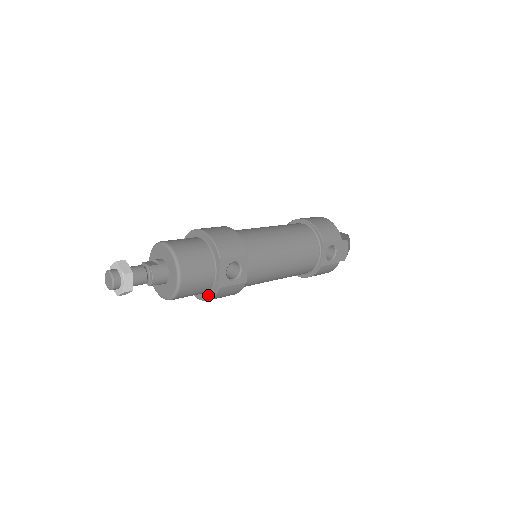
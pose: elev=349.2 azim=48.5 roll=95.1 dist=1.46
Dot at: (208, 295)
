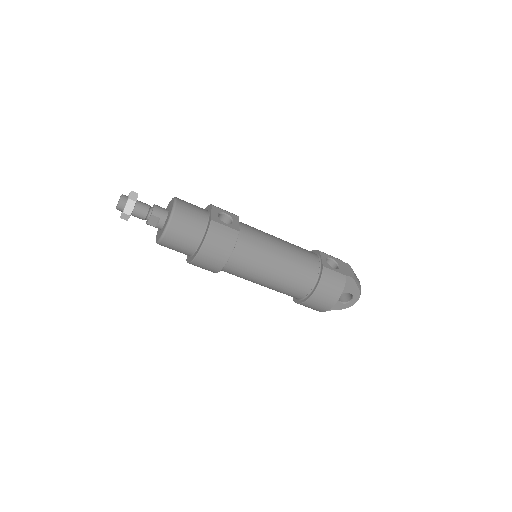
Dot at: (204, 237)
